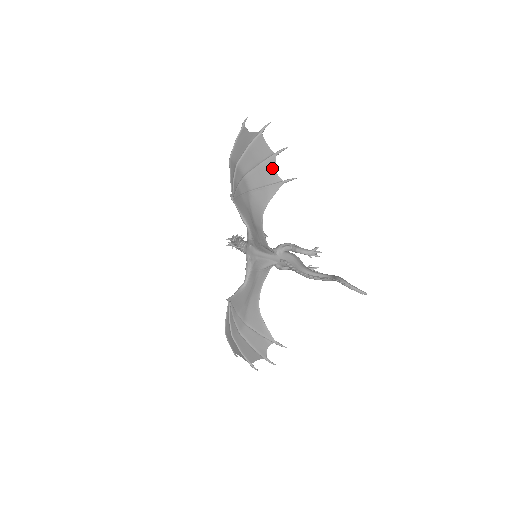
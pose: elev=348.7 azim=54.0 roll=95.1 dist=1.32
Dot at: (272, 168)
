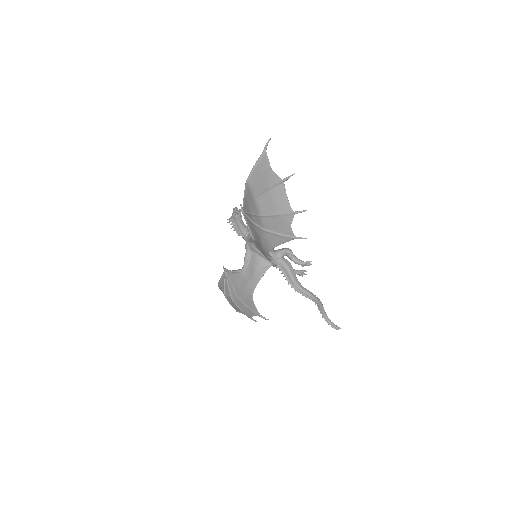
Dot at: (288, 224)
